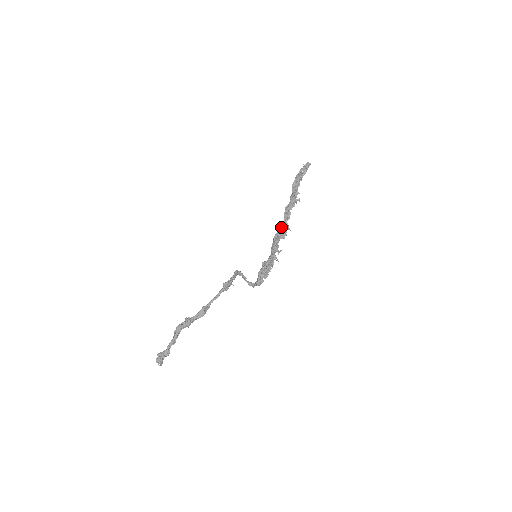
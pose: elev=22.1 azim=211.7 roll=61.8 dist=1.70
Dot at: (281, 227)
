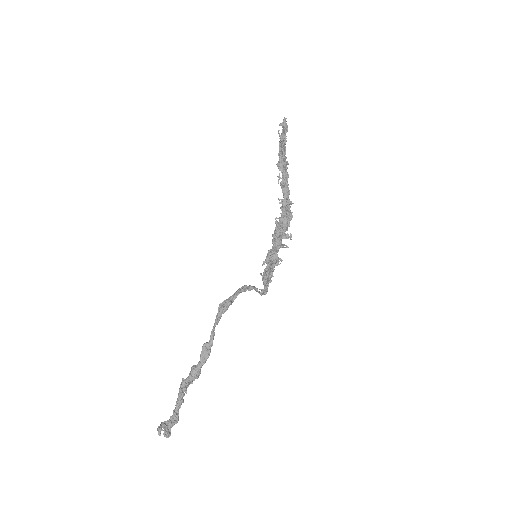
Dot at: (284, 208)
